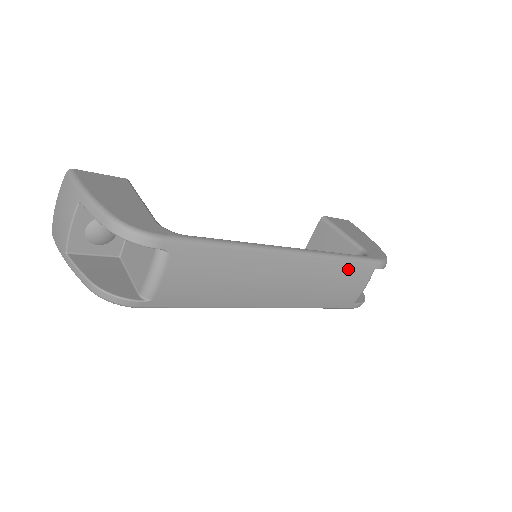
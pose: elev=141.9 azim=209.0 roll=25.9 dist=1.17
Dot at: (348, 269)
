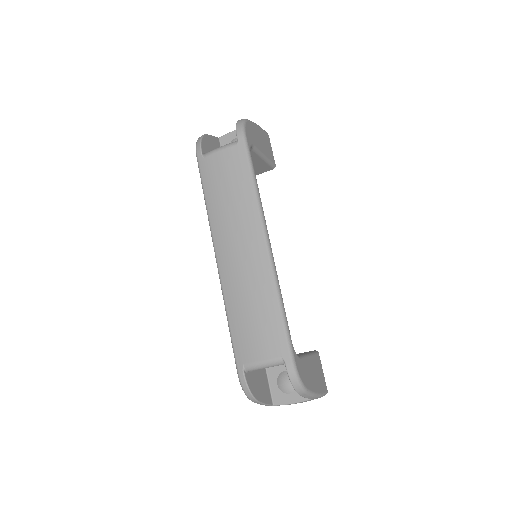
Dot at: (273, 319)
